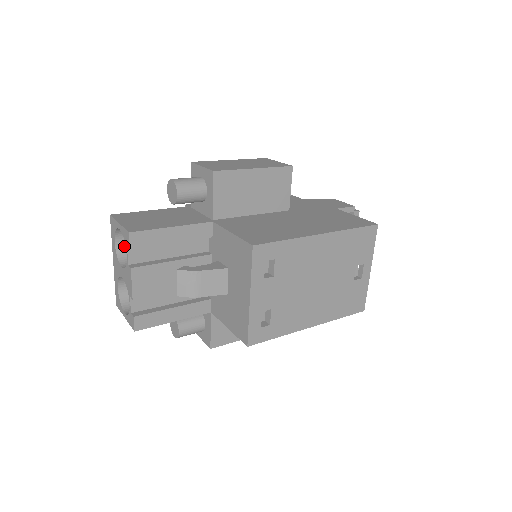
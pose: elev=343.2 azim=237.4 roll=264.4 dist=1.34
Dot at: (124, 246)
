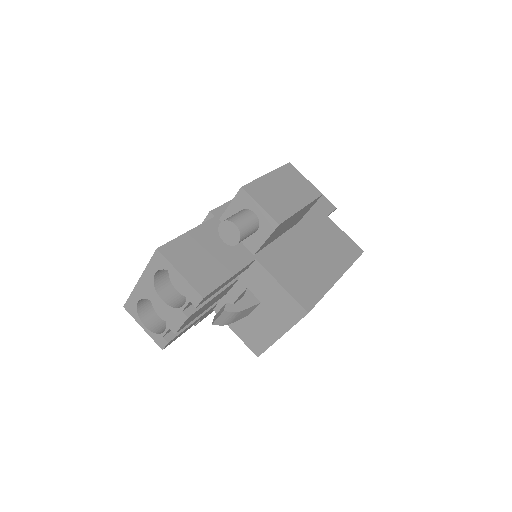
Dot at: (160, 273)
